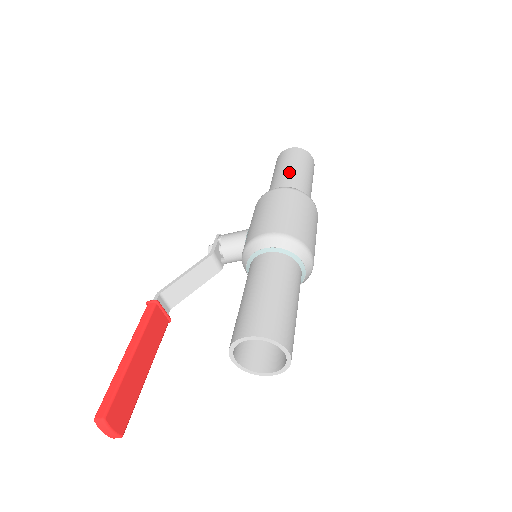
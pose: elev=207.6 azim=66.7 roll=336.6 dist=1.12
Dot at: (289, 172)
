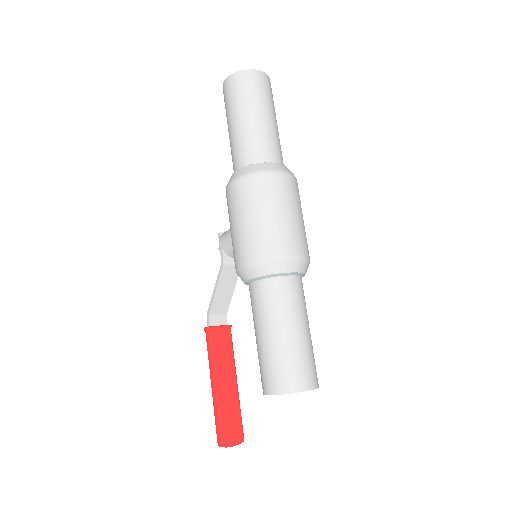
Dot at: (237, 133)
